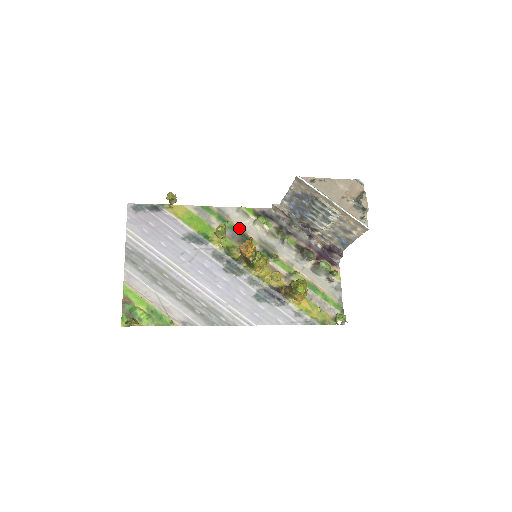
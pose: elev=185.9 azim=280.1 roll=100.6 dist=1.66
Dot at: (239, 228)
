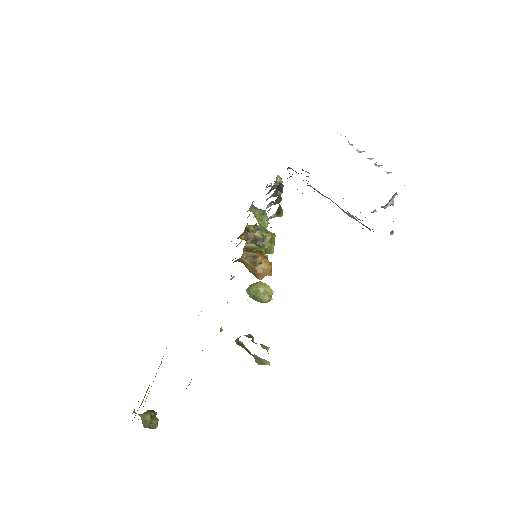
Dot at: occluded
